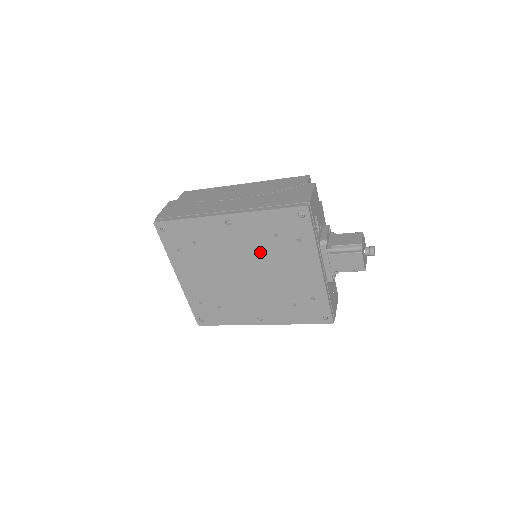
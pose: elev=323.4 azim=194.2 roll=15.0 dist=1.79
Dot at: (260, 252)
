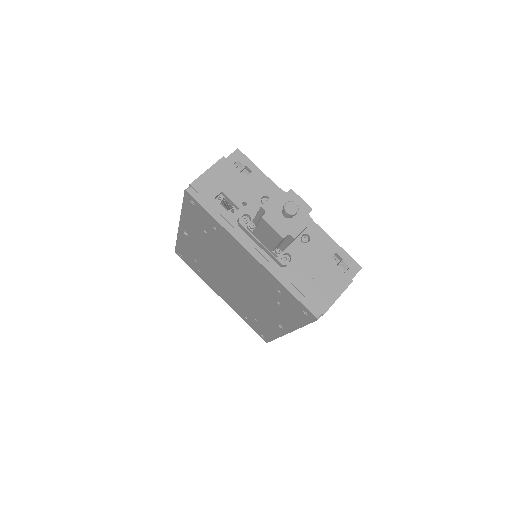
Dot at: (217, 253)
